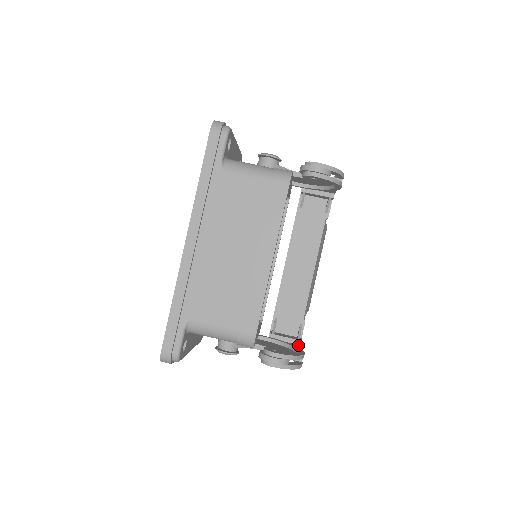
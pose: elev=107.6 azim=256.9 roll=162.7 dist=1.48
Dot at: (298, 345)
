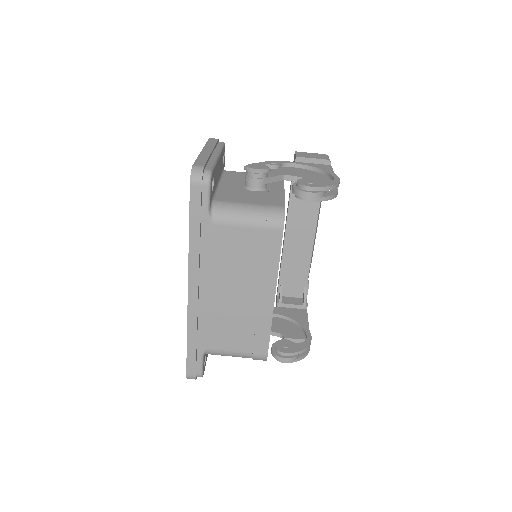
Dot at: (304, 311)
